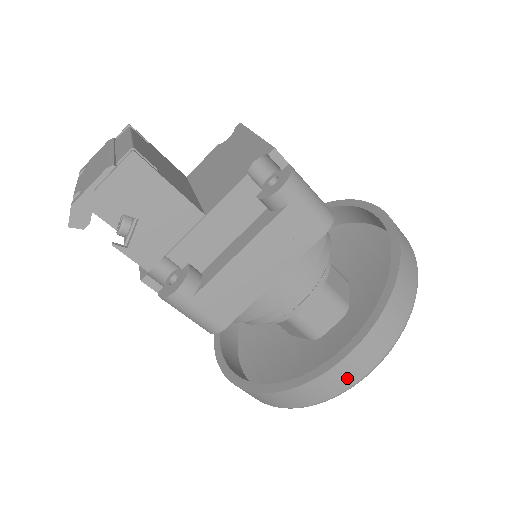
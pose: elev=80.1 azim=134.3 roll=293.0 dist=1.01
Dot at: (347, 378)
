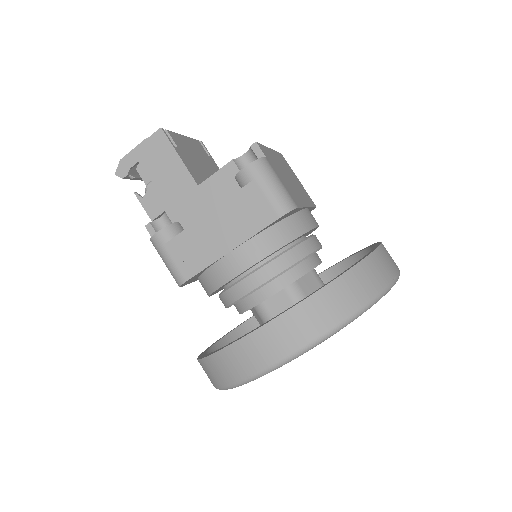
Dot at: (260, 356)
